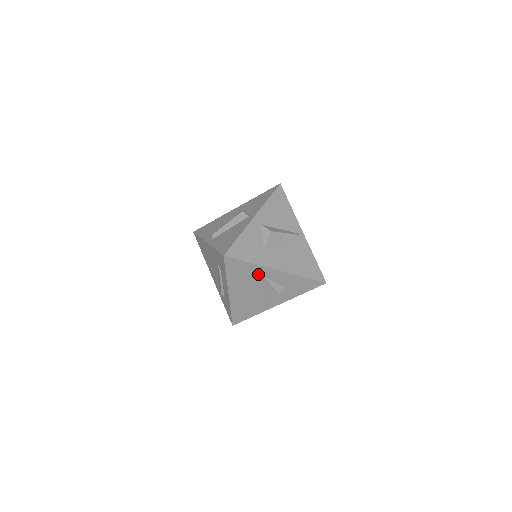
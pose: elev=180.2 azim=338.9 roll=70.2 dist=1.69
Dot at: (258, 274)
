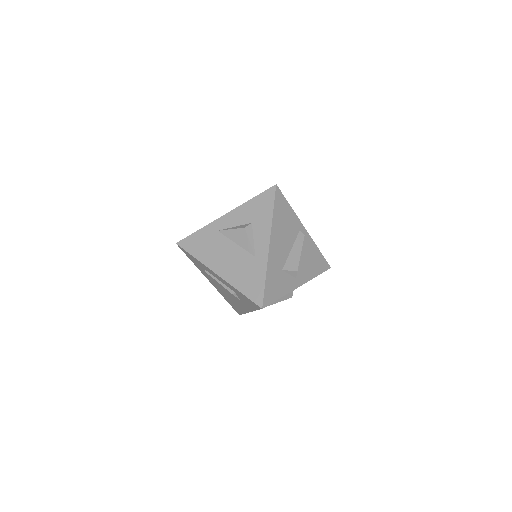
Dot at: (215, 233)
